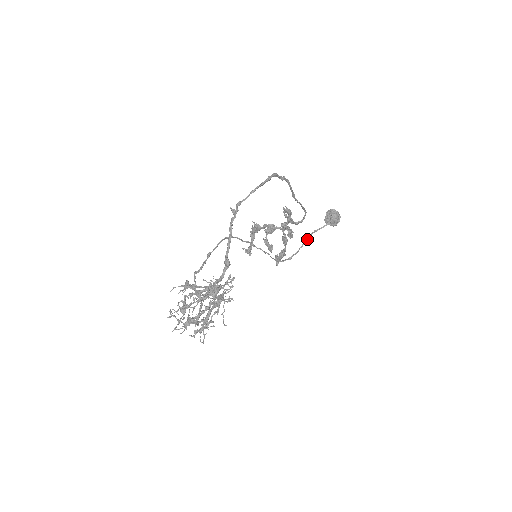
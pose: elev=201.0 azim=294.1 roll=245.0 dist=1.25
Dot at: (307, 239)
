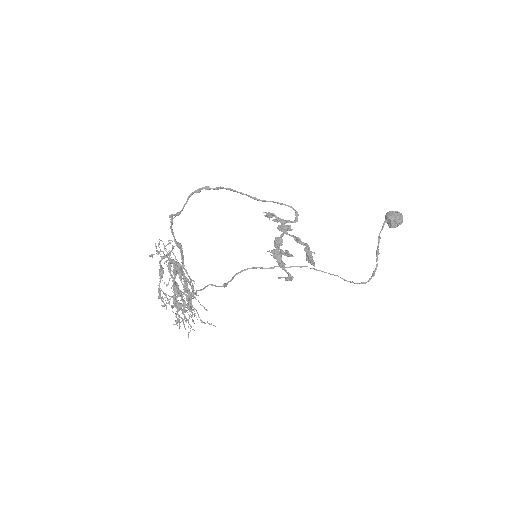
Dot at: (377, 250)
